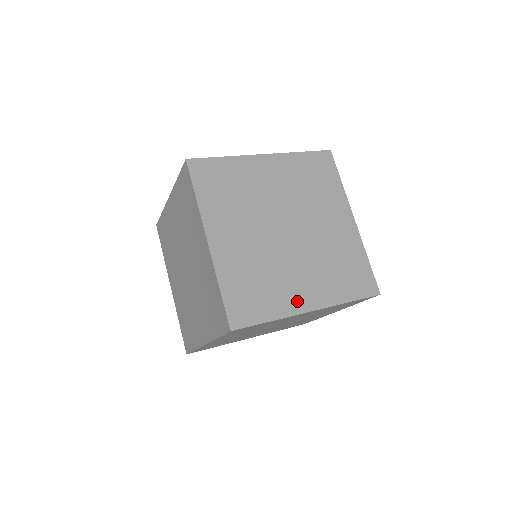
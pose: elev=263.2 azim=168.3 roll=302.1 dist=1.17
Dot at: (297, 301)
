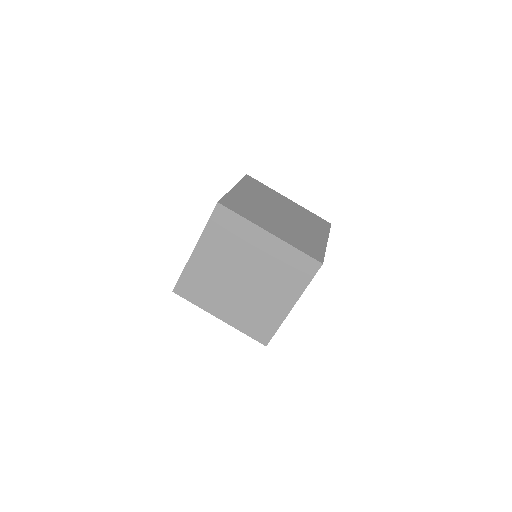
Dot at: (264, 225)
